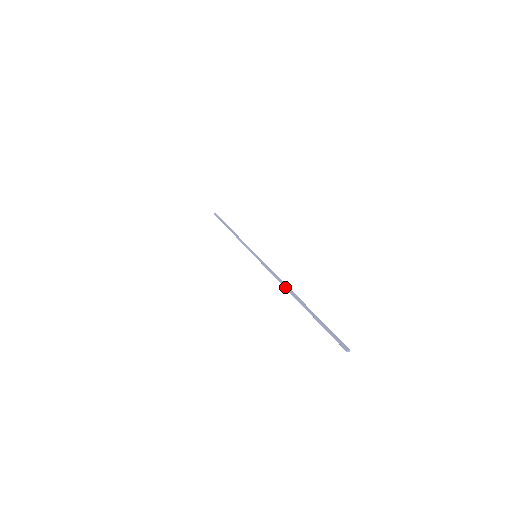
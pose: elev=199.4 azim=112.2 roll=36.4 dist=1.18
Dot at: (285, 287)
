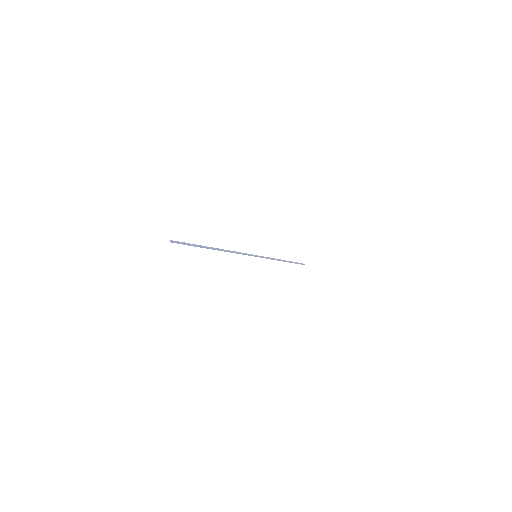
Dot at: occluded
